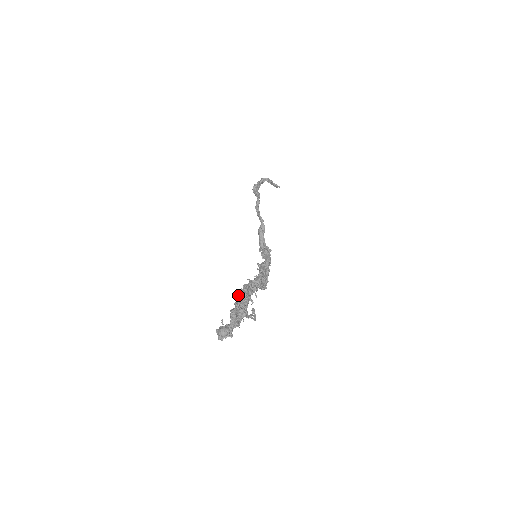
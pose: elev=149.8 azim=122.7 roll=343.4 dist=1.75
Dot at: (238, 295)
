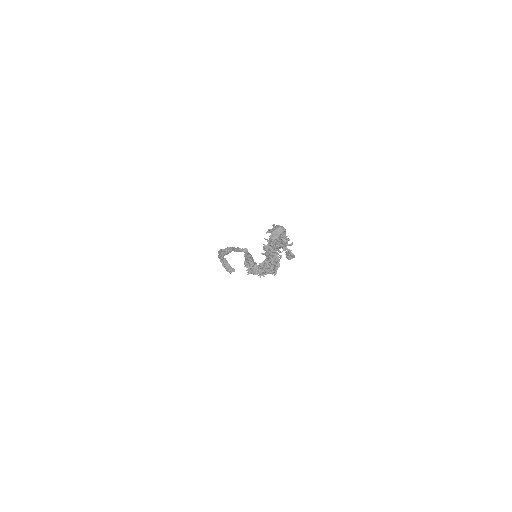
Dot at: occluded
